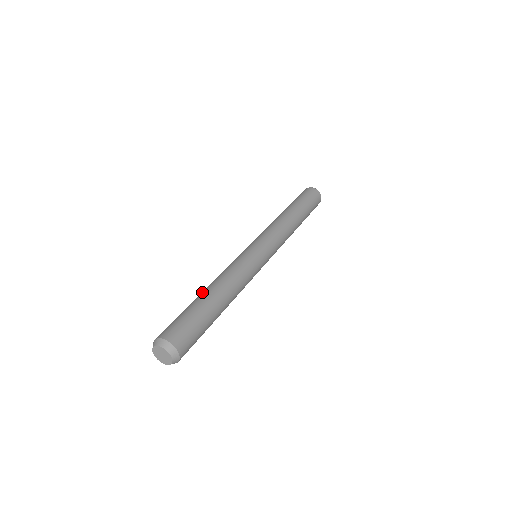
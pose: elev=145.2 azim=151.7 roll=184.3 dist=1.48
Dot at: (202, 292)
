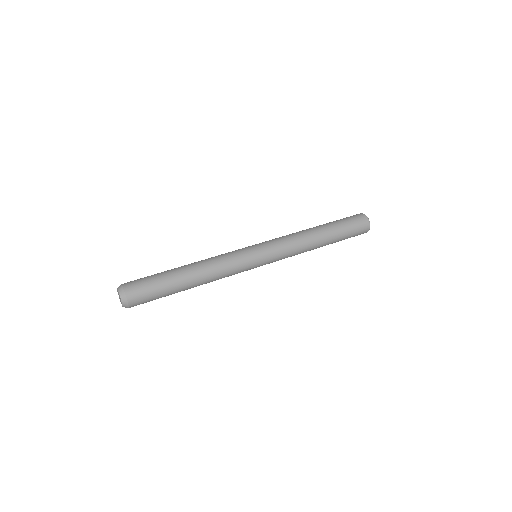
Dot at: (181, 266)
